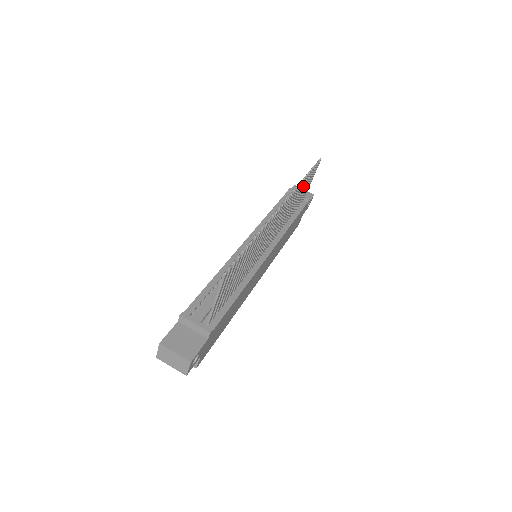
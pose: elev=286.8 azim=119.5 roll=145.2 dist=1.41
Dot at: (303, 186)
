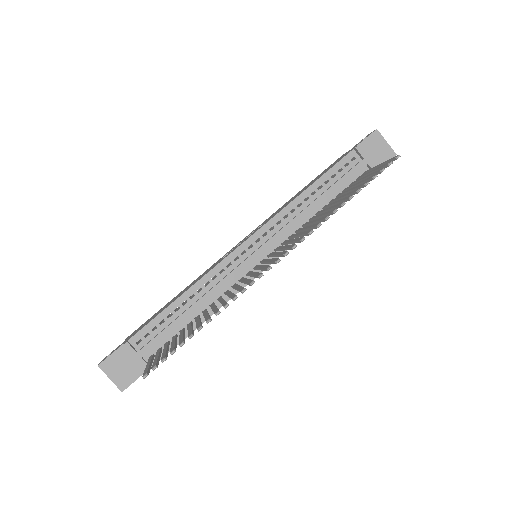
Dot at: occluded
